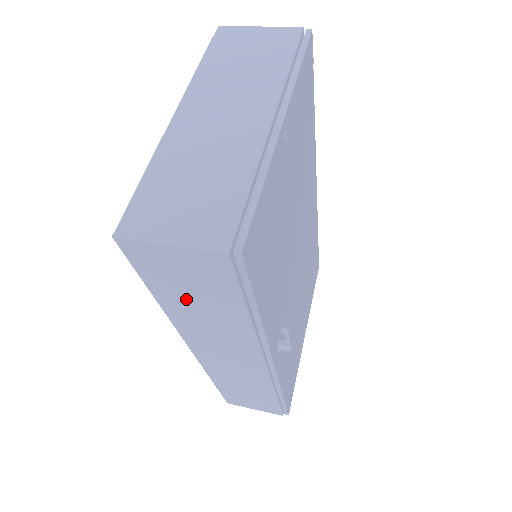
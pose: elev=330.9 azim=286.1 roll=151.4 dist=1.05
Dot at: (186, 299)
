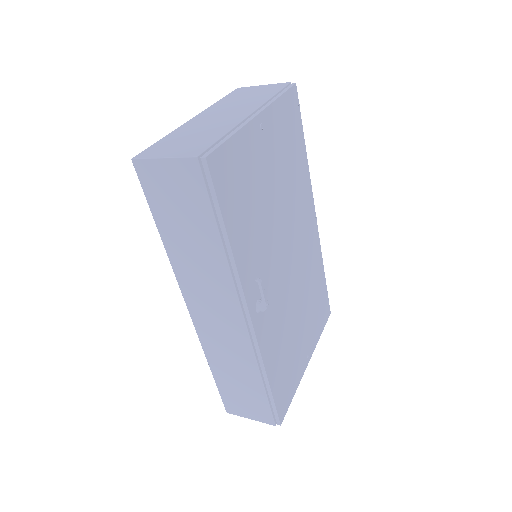
Dot at: (178, 226)
